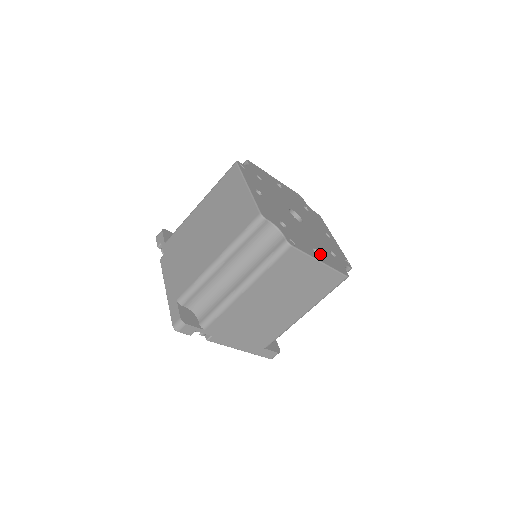
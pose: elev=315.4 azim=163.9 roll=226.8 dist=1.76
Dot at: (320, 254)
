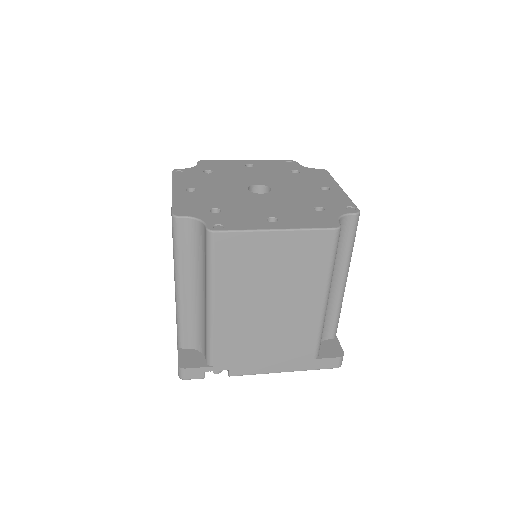
Dot at: (281, 220)
